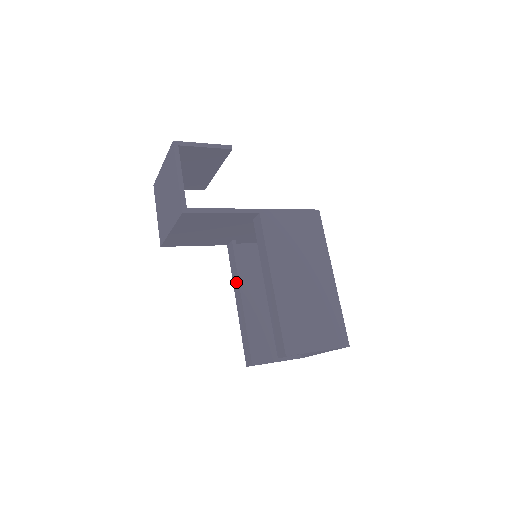
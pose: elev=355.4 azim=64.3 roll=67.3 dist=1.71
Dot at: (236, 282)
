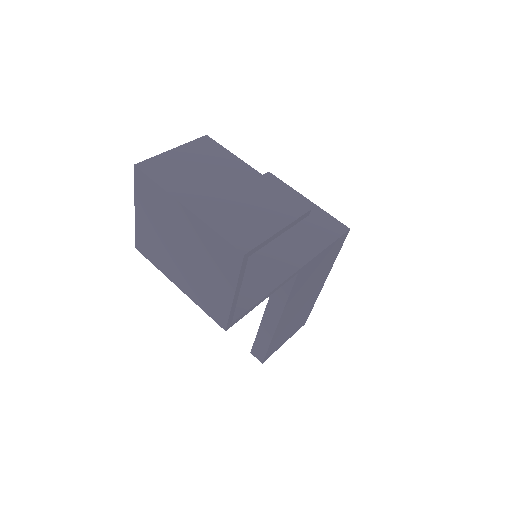
Dot at: occluded
